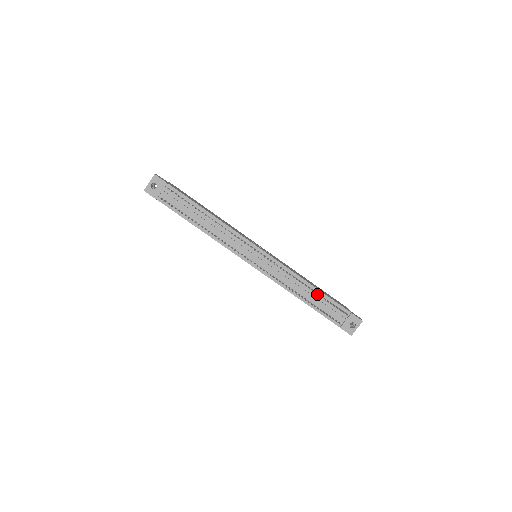
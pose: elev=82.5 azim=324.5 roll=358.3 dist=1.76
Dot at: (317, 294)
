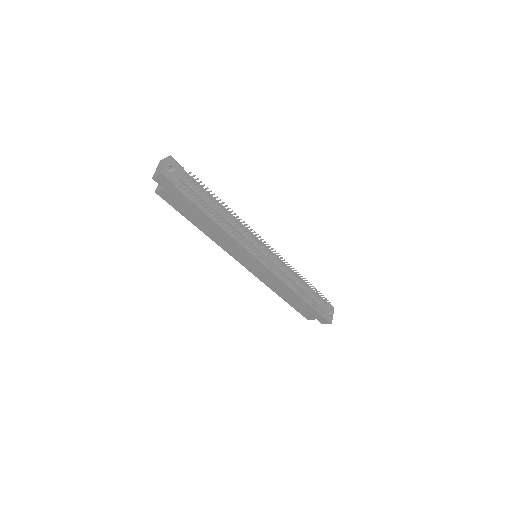
Dot at: (306, 287)
